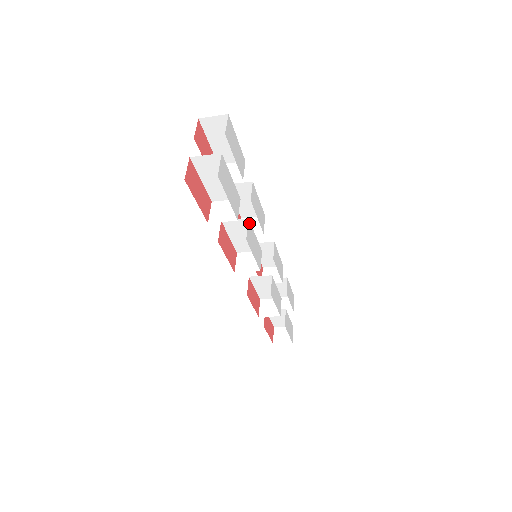
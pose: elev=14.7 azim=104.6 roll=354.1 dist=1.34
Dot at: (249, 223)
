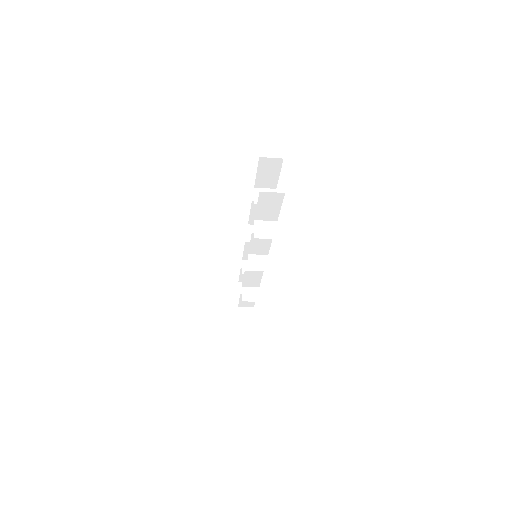
Dot at: occluded
